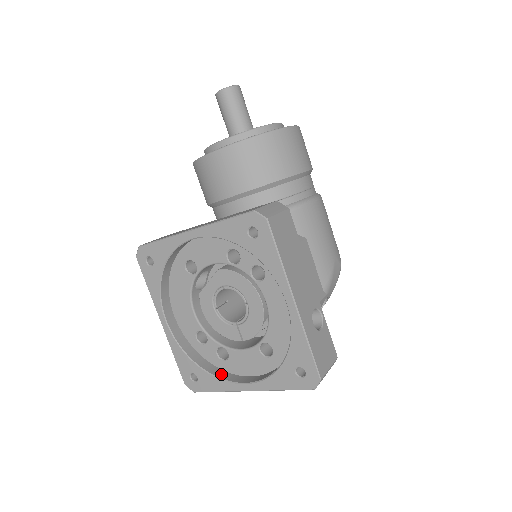
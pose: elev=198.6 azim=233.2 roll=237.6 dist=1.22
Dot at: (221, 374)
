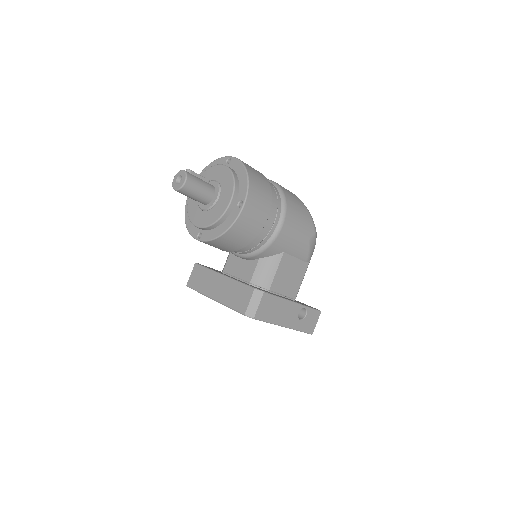
Dot at: occluded
